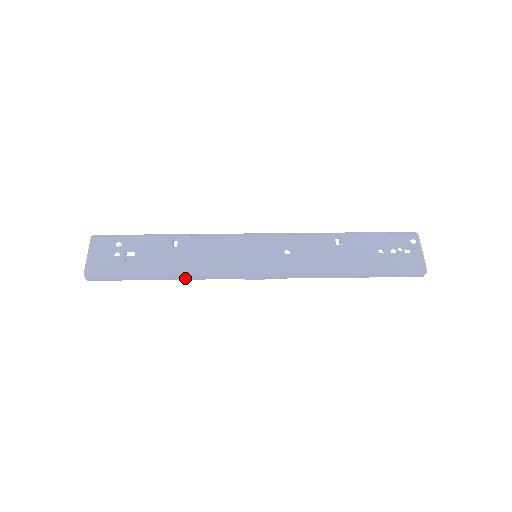
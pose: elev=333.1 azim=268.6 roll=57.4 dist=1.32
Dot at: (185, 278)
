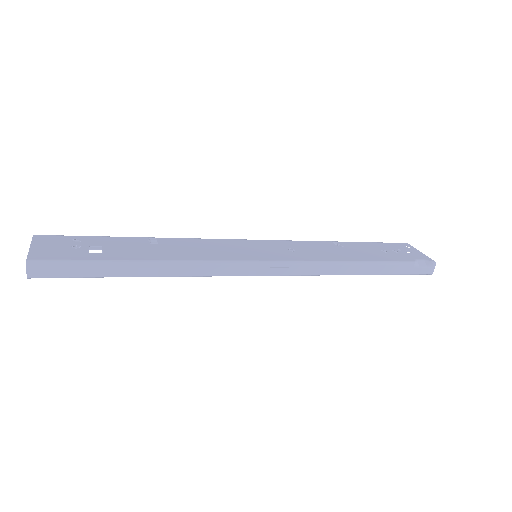
Dot at: (175, 272)
